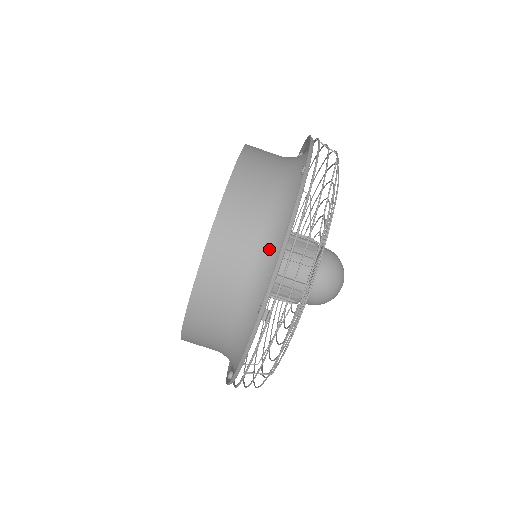
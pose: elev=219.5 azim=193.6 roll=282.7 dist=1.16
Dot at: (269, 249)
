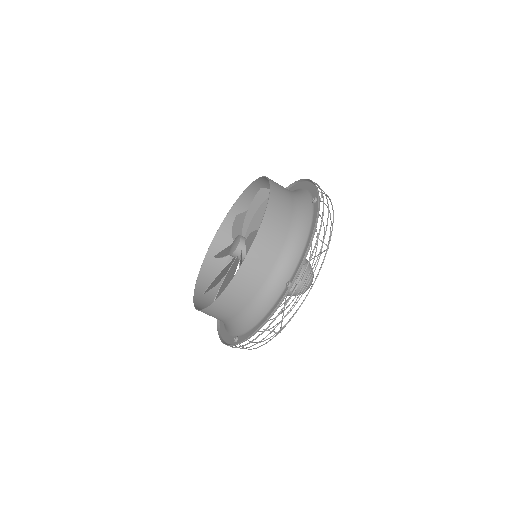
Dot at: (294, 246)
